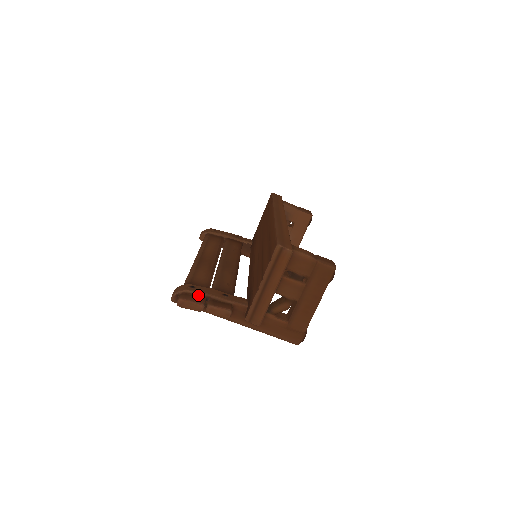
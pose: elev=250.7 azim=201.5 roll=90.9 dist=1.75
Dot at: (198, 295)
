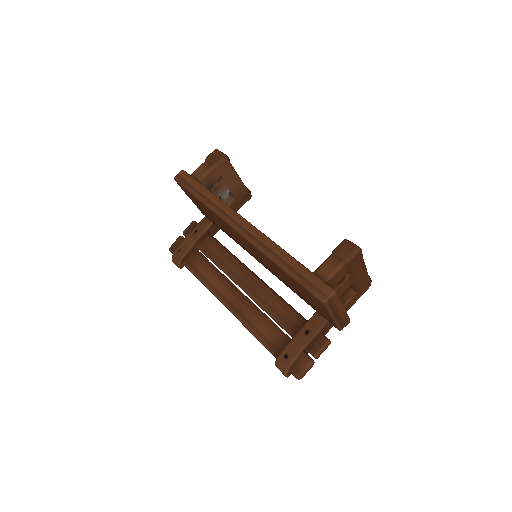
Dot at: (298, 358)
